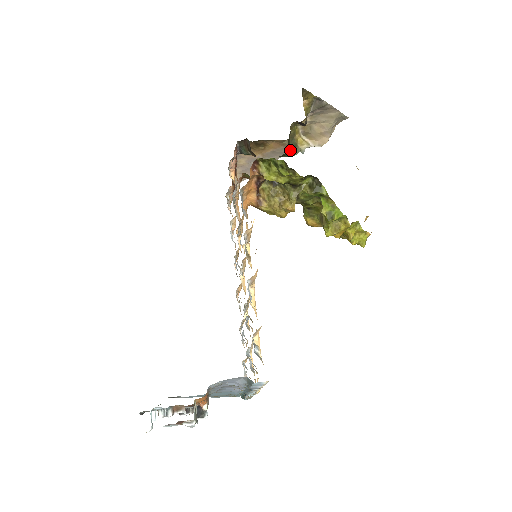
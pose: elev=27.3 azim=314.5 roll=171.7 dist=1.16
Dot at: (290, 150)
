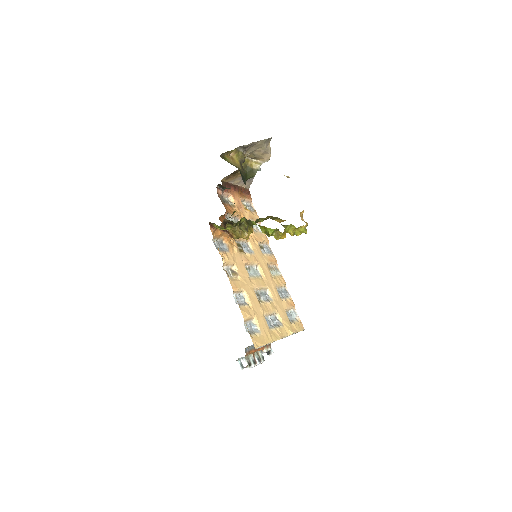
Dot at: (250, 174)
